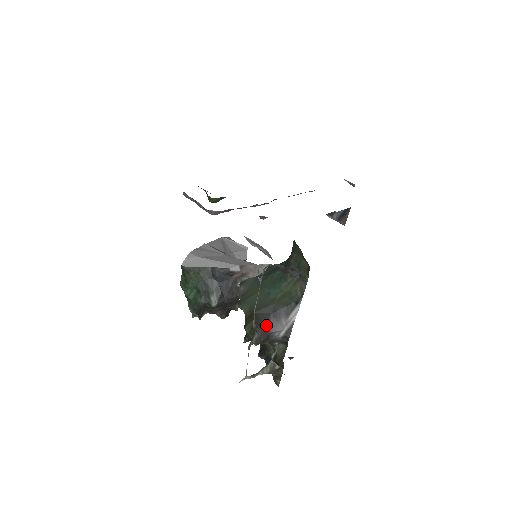
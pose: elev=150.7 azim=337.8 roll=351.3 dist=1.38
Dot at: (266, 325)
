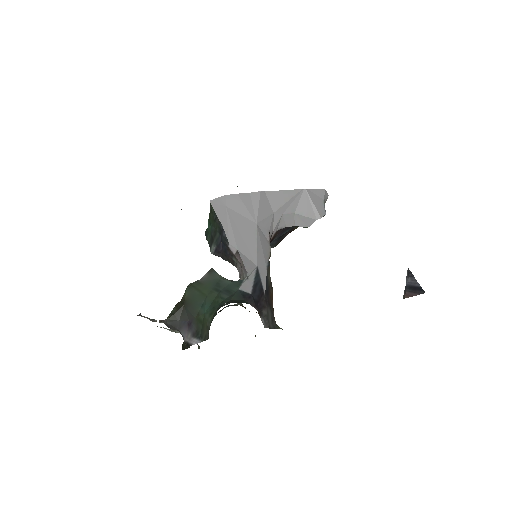
Dot at: (179, 323)
